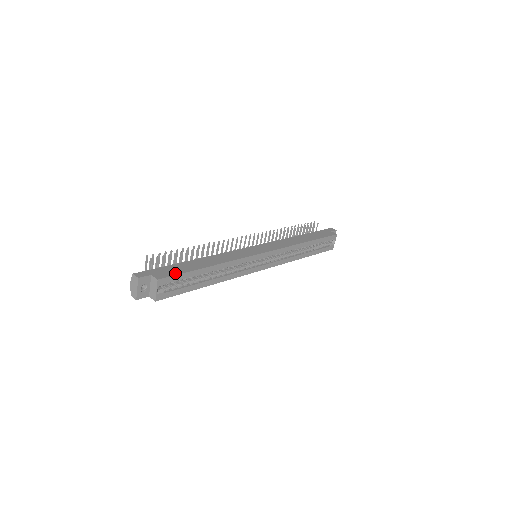
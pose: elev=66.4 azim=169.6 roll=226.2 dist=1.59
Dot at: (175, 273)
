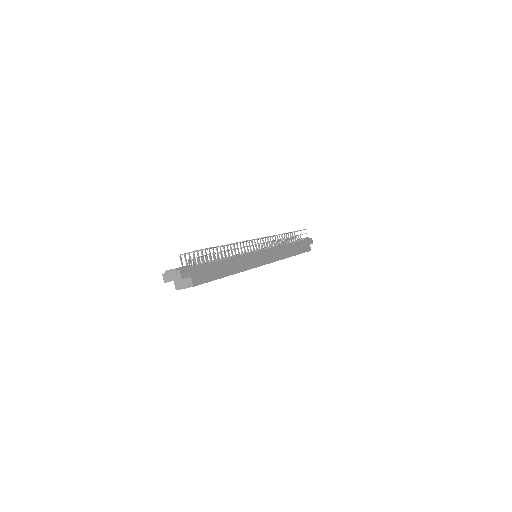
Dot at: (206, 280)
